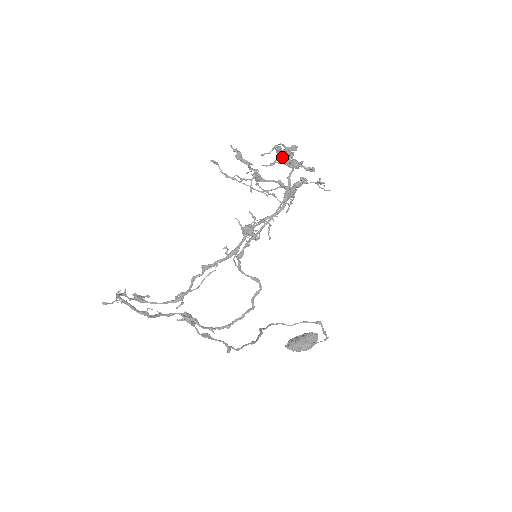
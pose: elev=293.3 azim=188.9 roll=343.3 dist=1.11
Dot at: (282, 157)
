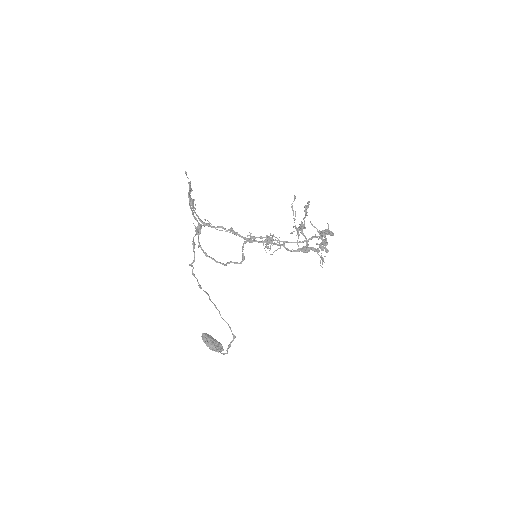
Dot at: occluded
